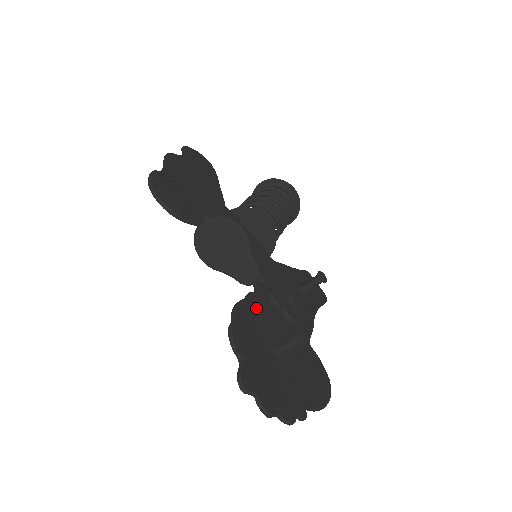
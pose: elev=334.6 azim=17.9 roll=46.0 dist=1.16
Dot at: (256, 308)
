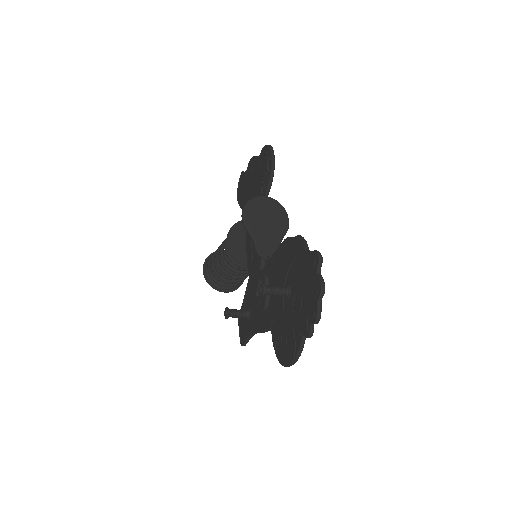
Dot at: occluded
